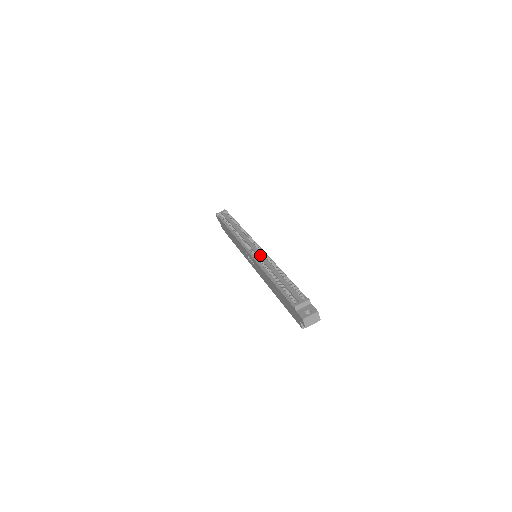
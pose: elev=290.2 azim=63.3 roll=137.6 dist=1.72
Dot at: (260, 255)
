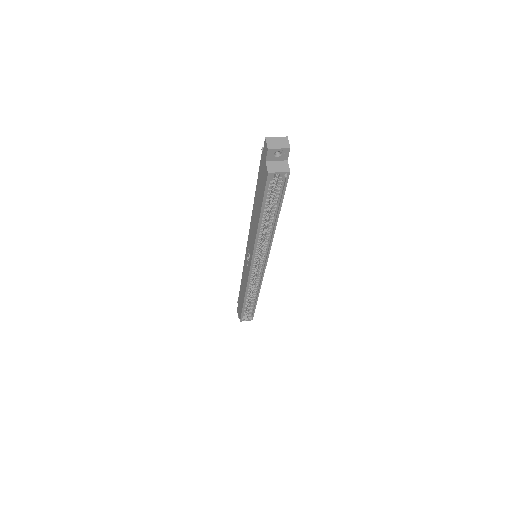
Dot at: occluded
